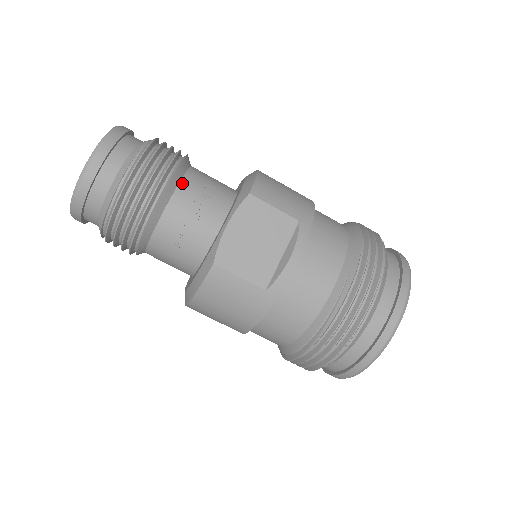
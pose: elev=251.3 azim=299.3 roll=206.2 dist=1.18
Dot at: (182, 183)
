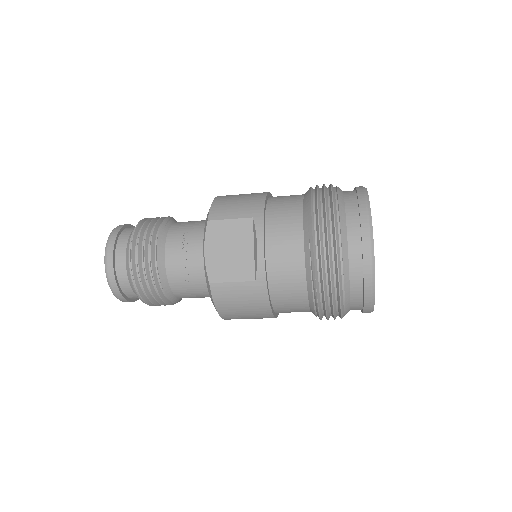
Dot at: (168, 240)
